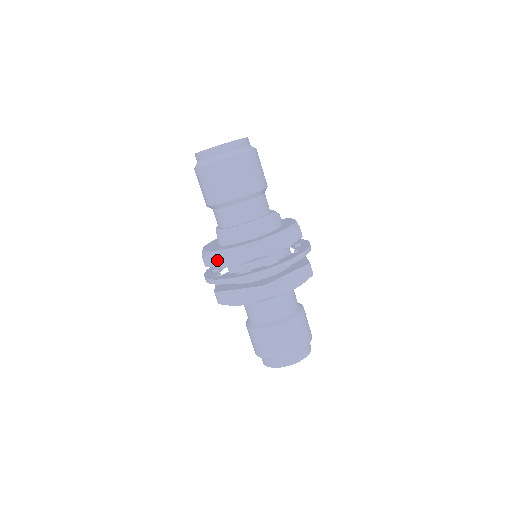
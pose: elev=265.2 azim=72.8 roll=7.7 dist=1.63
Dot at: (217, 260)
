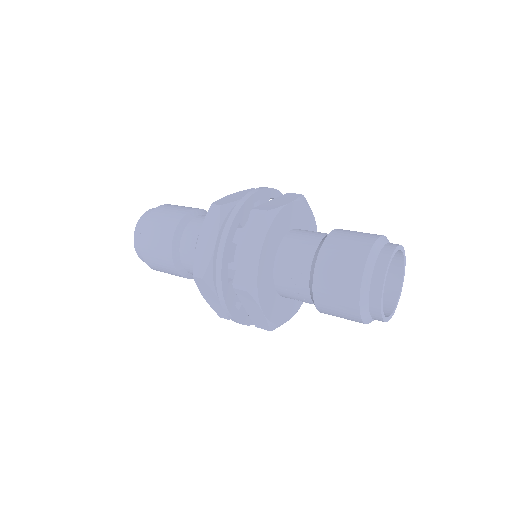
Dot at: (203, 257)
